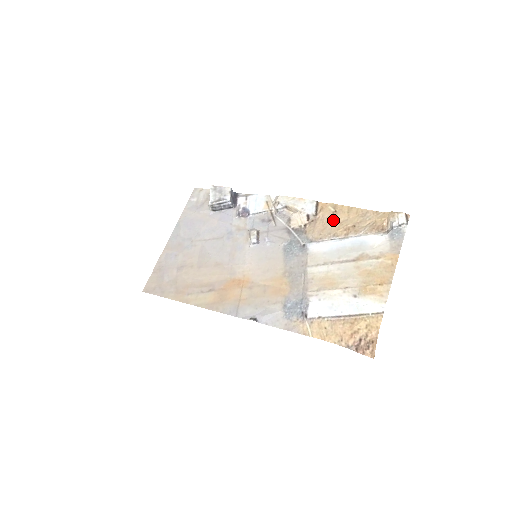
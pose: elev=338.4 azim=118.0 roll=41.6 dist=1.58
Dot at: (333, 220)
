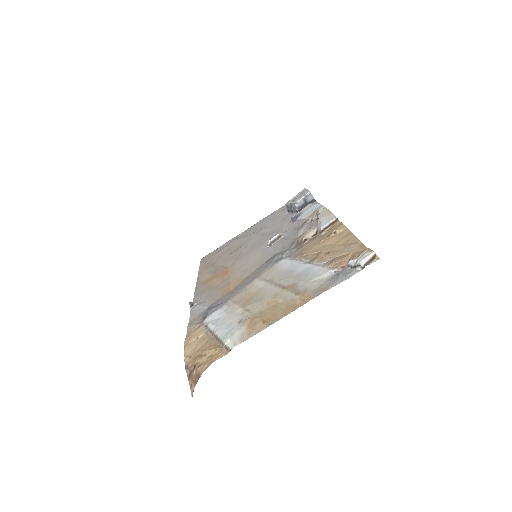
Dot at: (323, 241)
